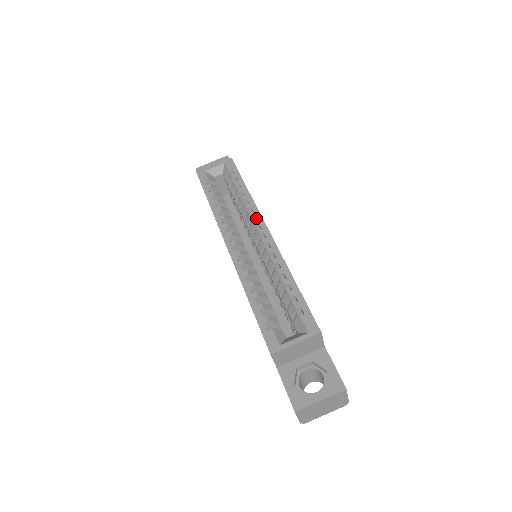
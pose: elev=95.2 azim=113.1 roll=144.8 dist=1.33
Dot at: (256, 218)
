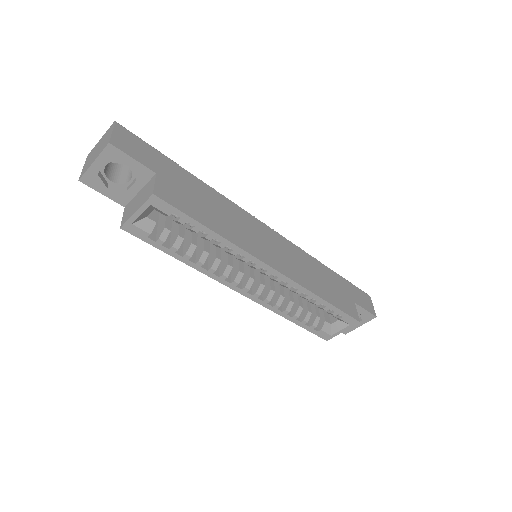
Dot at: (252, 260)
